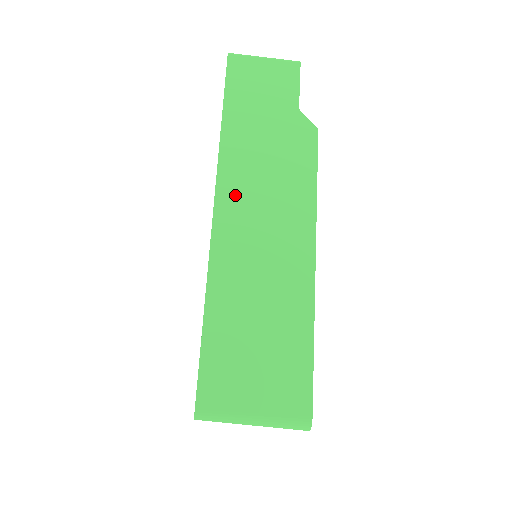
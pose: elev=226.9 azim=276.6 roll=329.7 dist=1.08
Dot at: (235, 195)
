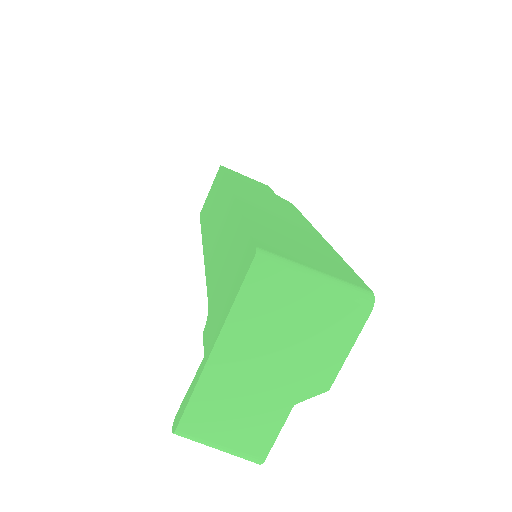
Dot at: (247, 195)
